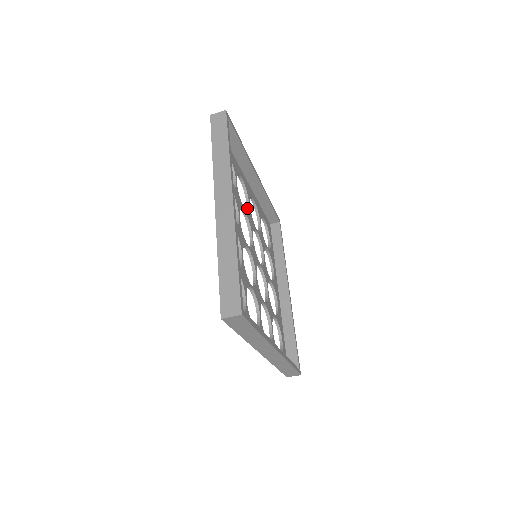
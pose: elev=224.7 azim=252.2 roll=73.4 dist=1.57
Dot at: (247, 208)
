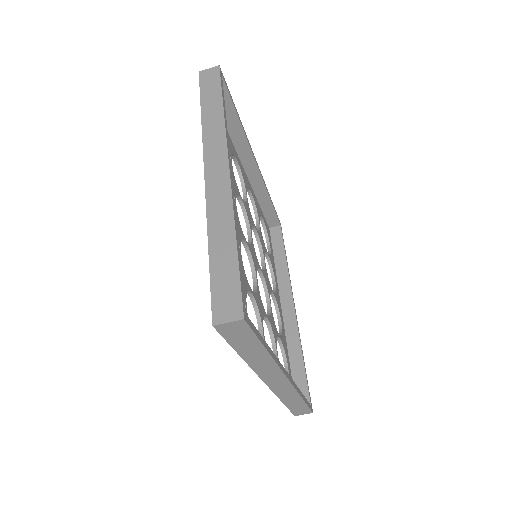
Dot at: (244, 199)
